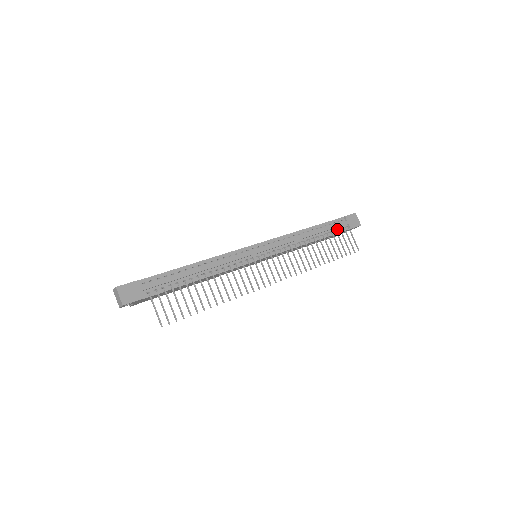
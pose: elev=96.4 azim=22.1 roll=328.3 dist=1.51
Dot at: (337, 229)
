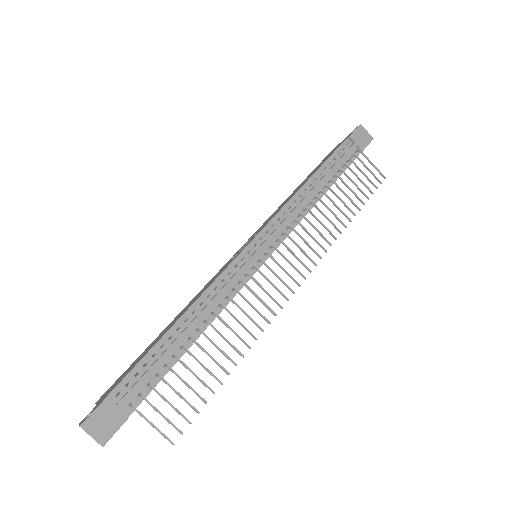
Dot at: (346, 161)
